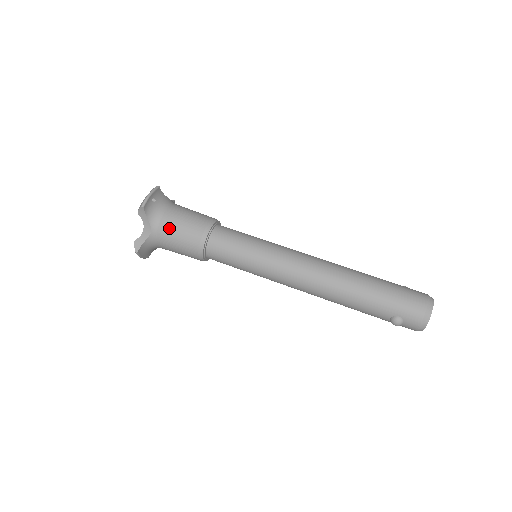
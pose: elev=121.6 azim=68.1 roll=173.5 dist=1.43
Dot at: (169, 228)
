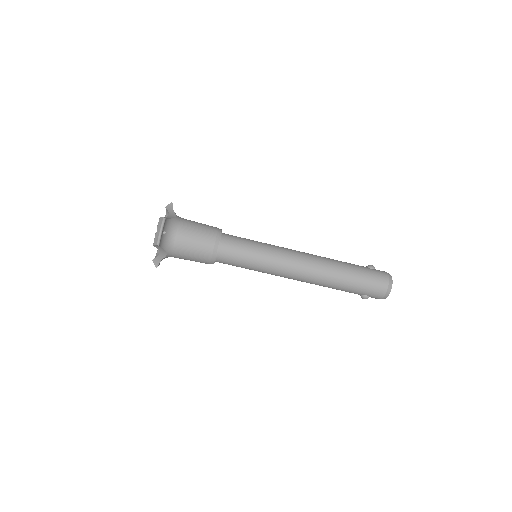
Dot at: (182, 251)
